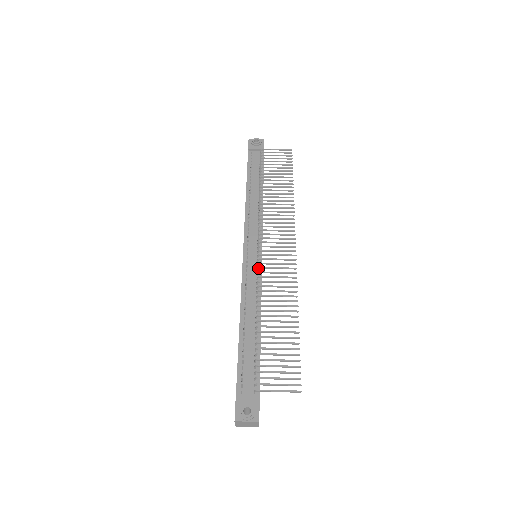
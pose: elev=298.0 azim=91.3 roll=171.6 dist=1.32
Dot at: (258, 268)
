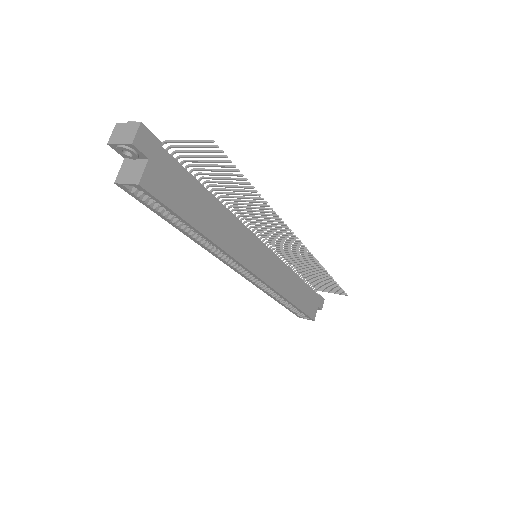
Dot at: (250, 226)
